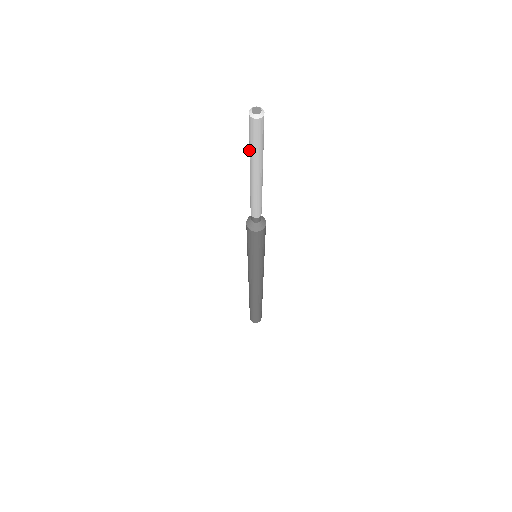
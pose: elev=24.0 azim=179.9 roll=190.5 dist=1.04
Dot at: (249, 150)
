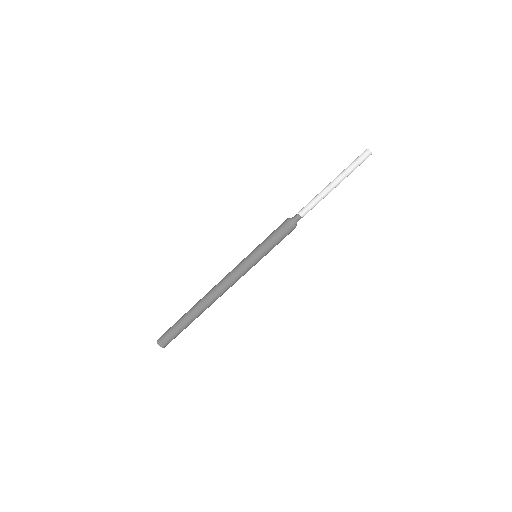
Dot at: (346, 169)
